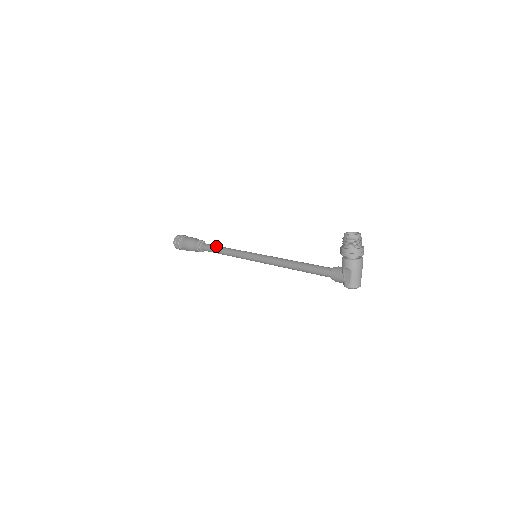
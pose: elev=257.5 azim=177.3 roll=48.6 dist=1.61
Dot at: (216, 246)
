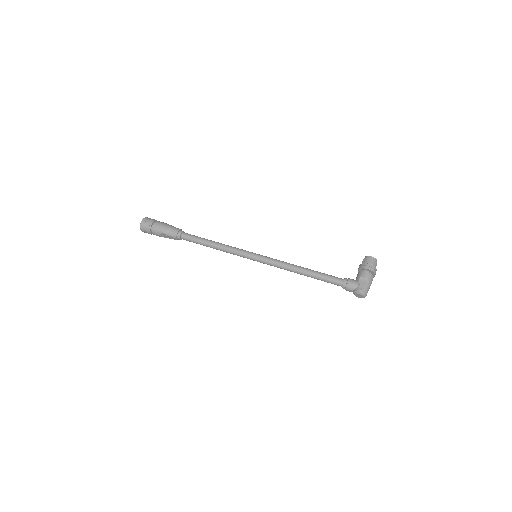
Dot at: (204, 238)
